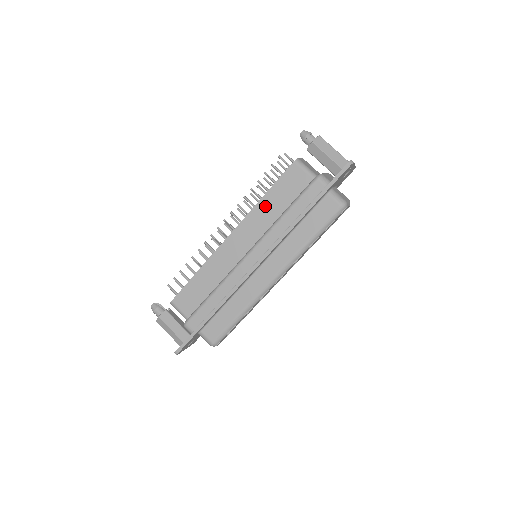
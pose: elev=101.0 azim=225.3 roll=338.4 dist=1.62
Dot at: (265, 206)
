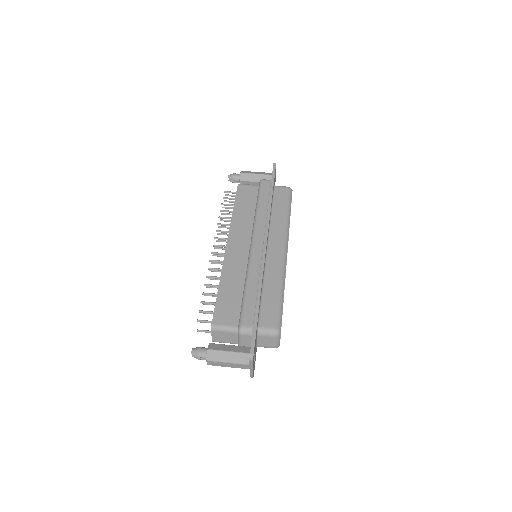
Dot at: (239, 215)
